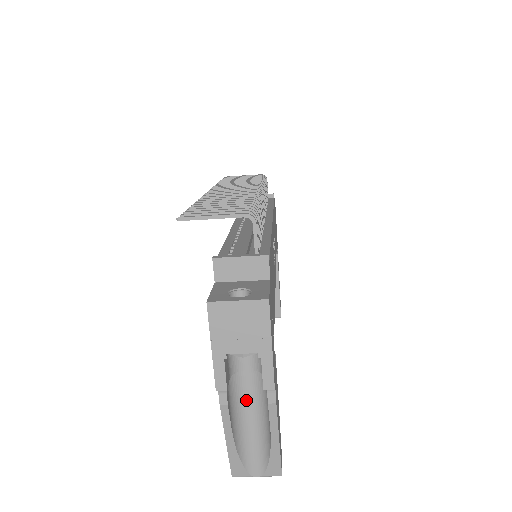
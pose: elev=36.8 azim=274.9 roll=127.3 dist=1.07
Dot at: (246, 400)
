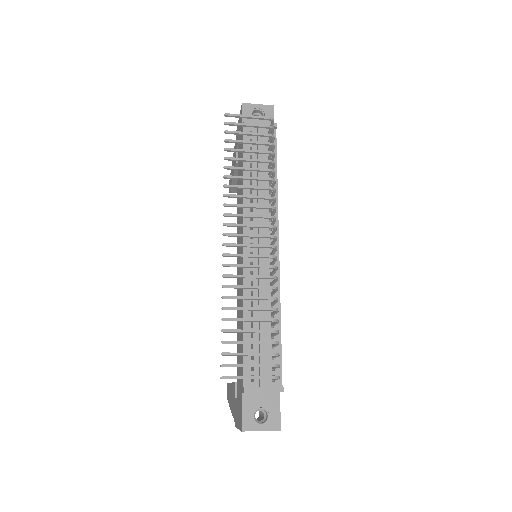
Dot at: occluded
